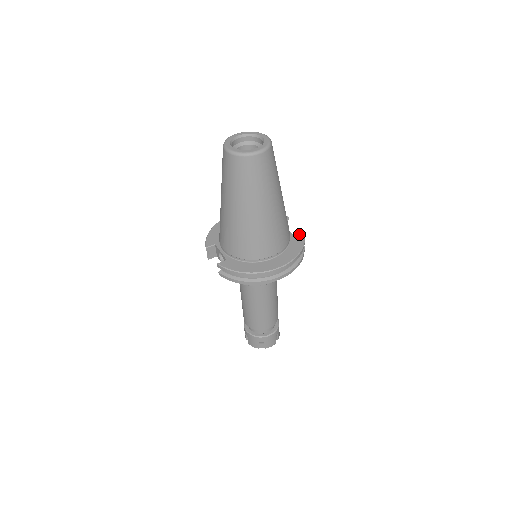
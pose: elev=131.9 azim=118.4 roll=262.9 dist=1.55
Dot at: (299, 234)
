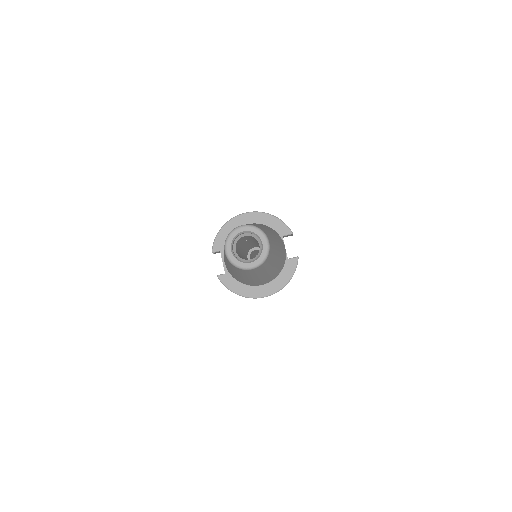
Dot at: (293, 262)
